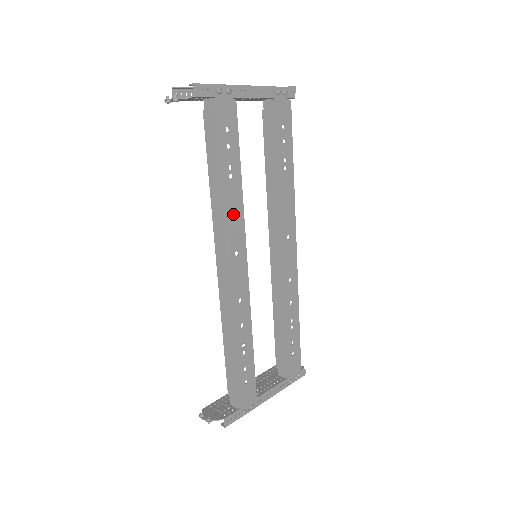
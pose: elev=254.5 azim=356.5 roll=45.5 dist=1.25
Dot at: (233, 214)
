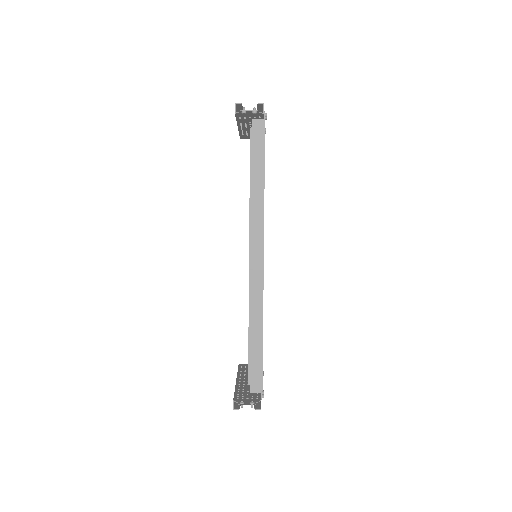
Dot at: occluded
